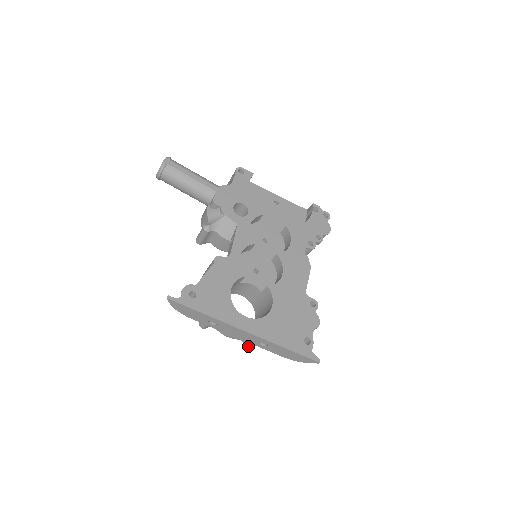
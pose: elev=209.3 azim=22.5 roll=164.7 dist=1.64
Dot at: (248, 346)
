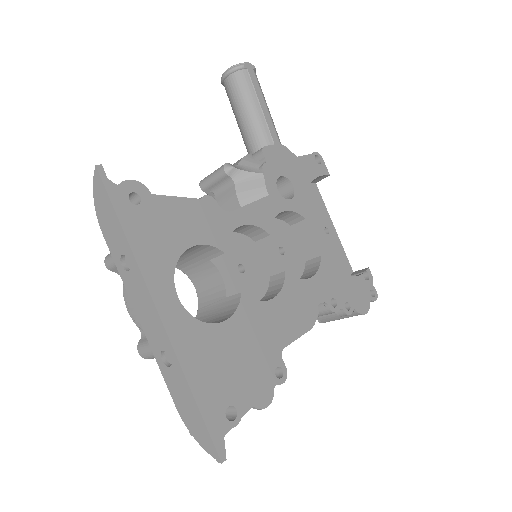
Dot at: (143, 347)
